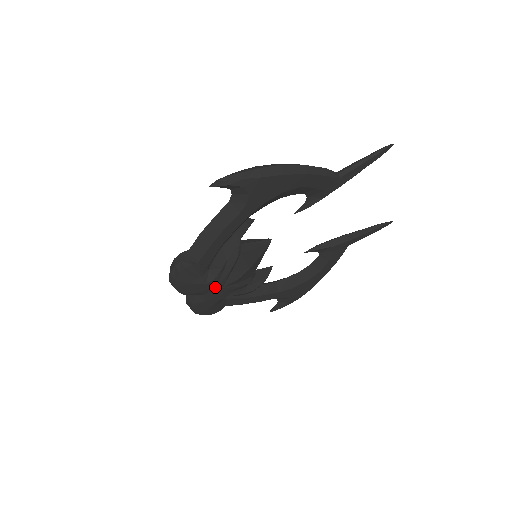
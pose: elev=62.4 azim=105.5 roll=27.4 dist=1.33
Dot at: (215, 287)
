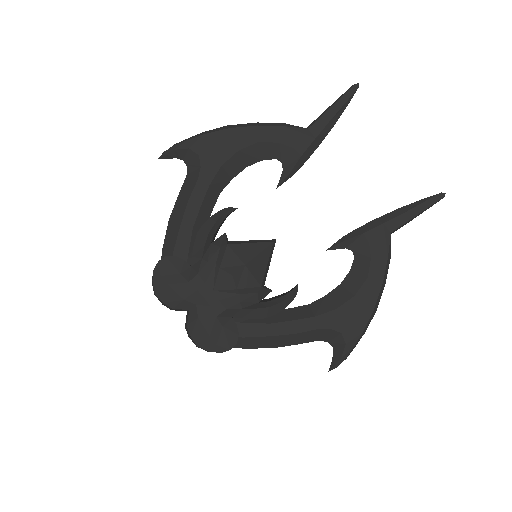
Dot at: (203, 289)
